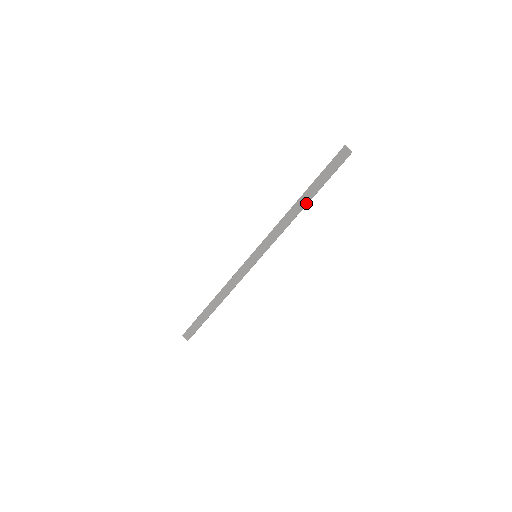
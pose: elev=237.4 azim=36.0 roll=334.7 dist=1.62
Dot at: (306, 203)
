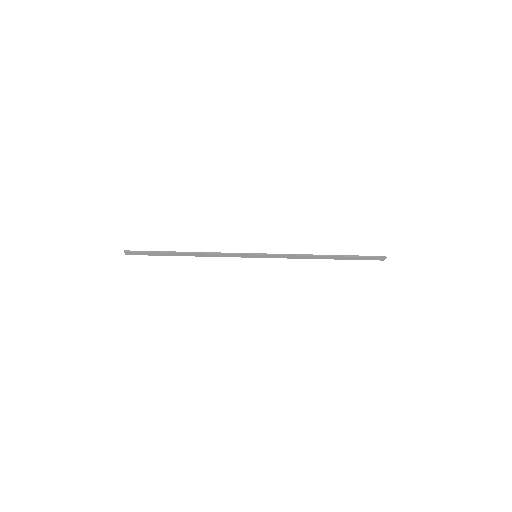
Dot at: occluded
